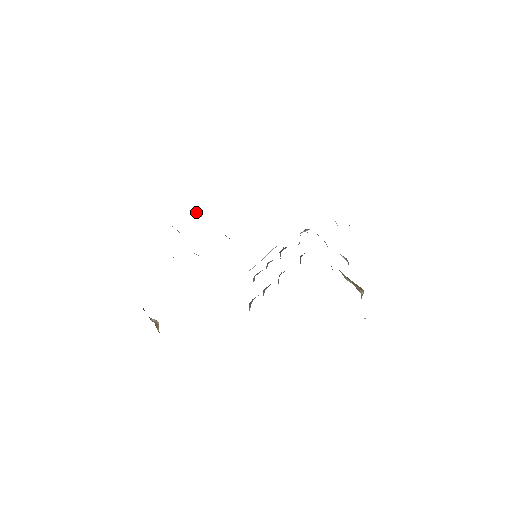
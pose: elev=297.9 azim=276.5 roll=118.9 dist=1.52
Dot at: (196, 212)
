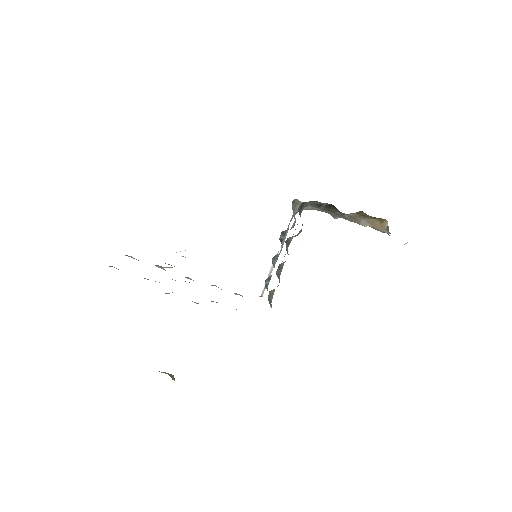
Dot at: occluded
